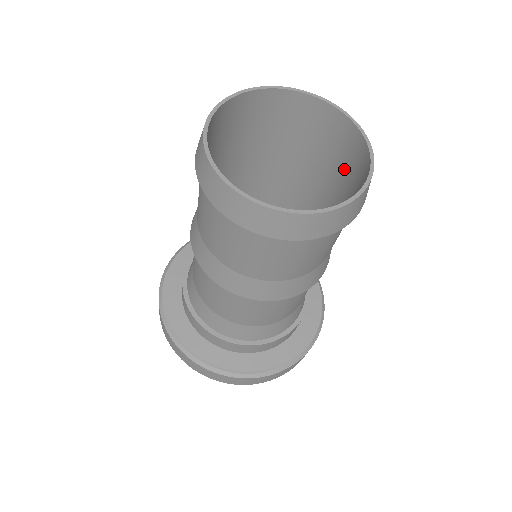
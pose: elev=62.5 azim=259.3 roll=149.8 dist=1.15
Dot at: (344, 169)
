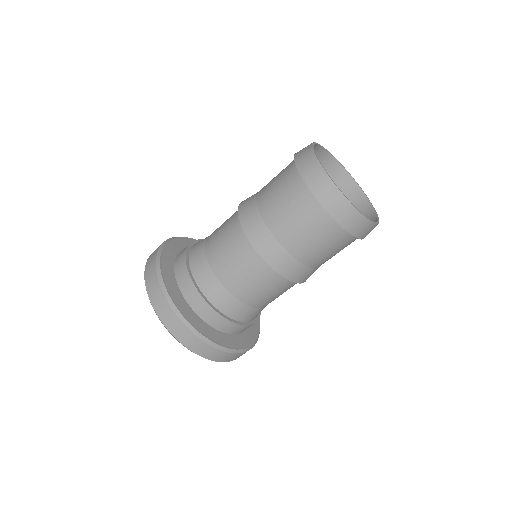
Dot at: occluded
